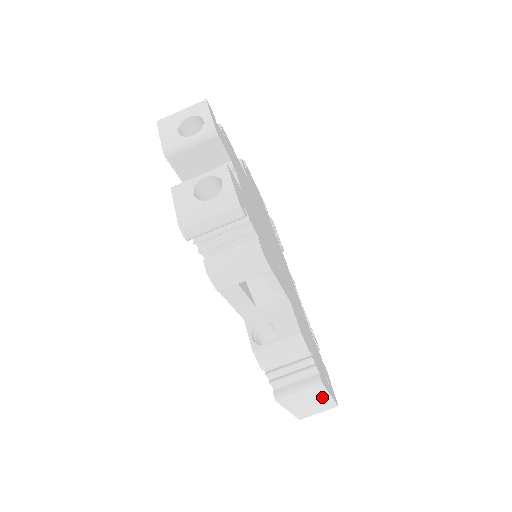
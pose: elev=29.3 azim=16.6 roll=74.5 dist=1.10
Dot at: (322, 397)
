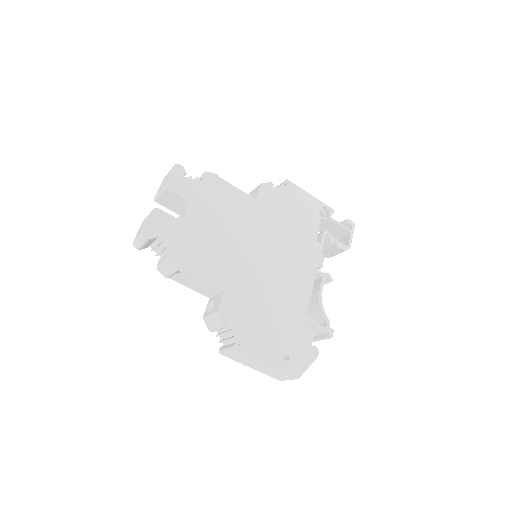
Dot at: (259, 363)
